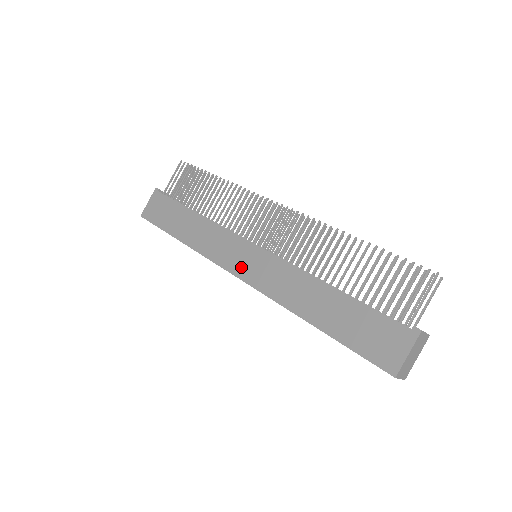
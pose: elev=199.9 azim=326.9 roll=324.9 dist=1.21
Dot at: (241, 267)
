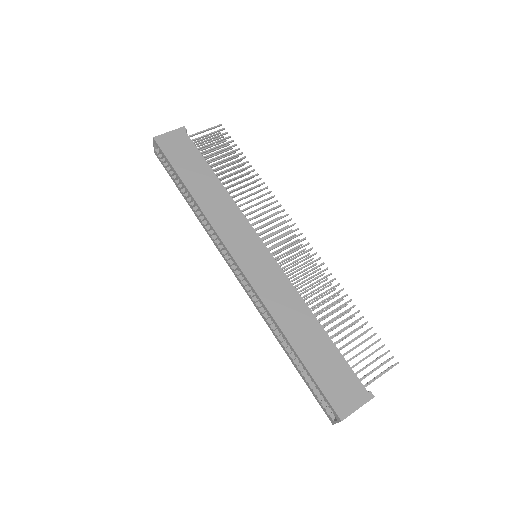
Dot at: (245, 257)
